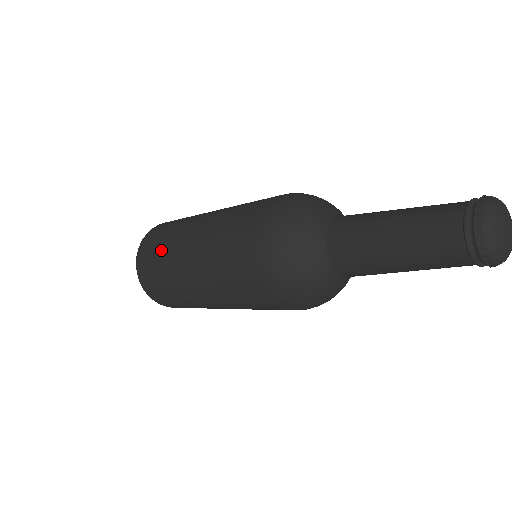
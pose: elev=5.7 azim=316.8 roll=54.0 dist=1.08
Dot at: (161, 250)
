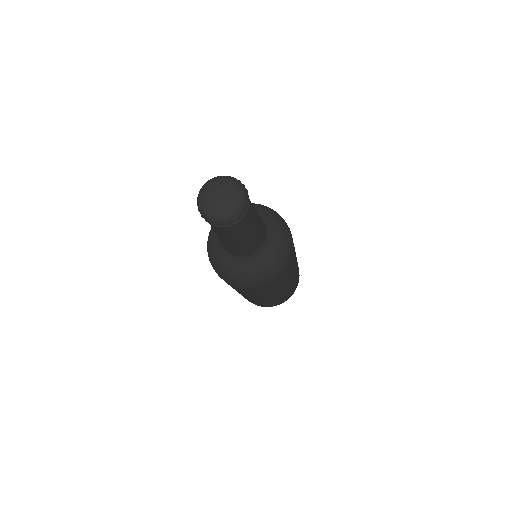
Dot at: occluded
